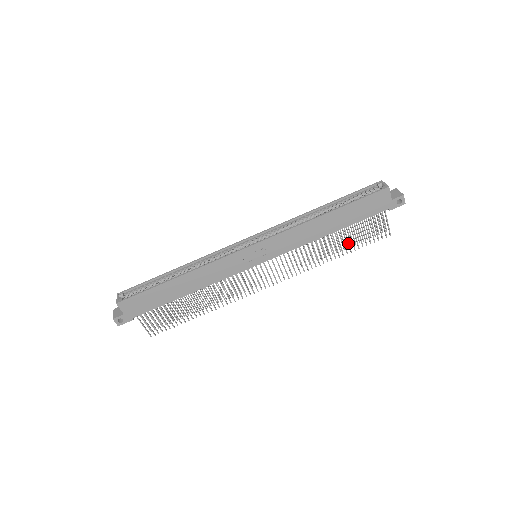
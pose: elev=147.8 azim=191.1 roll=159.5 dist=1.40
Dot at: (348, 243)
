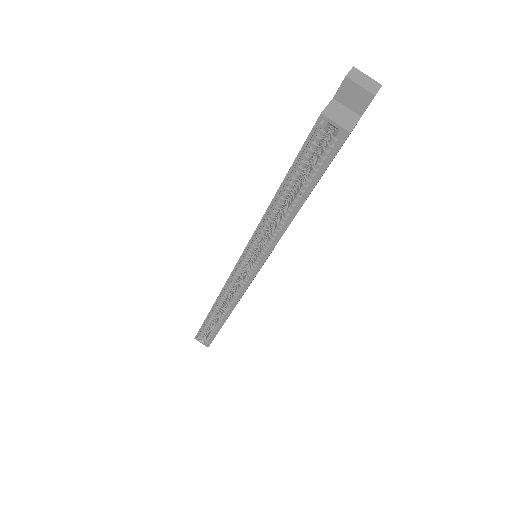
Dot at: occluded
